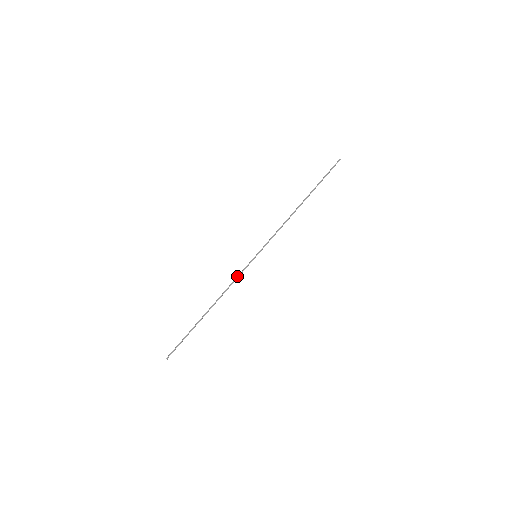
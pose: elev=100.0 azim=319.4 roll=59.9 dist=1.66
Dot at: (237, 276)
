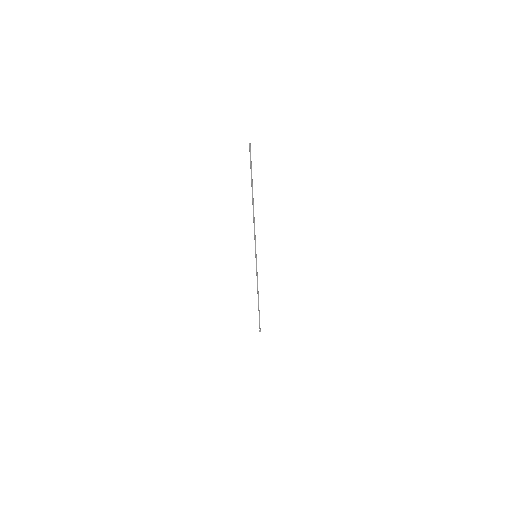
Dot at: (256, 275)
